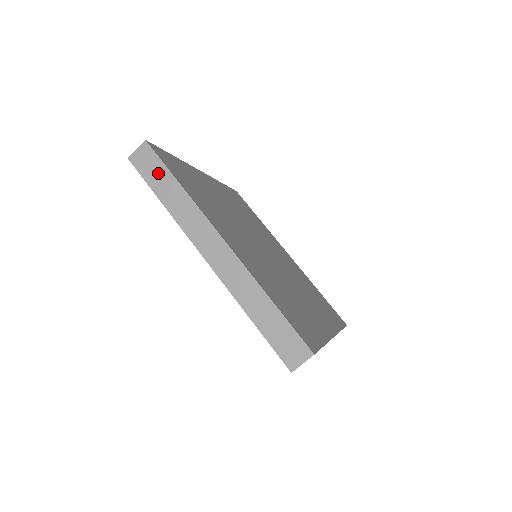
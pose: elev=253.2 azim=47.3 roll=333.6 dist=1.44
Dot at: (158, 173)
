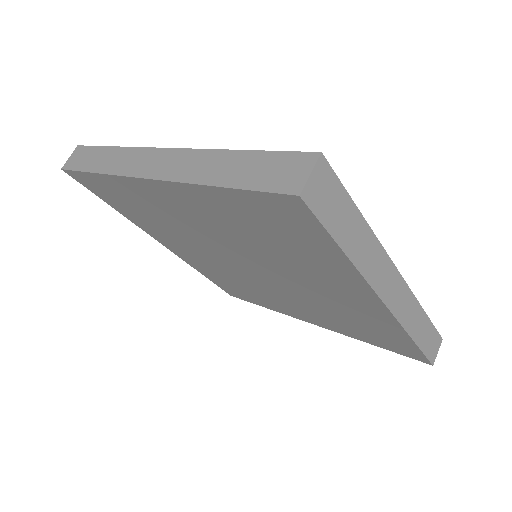
Dot at: (90, 156)
